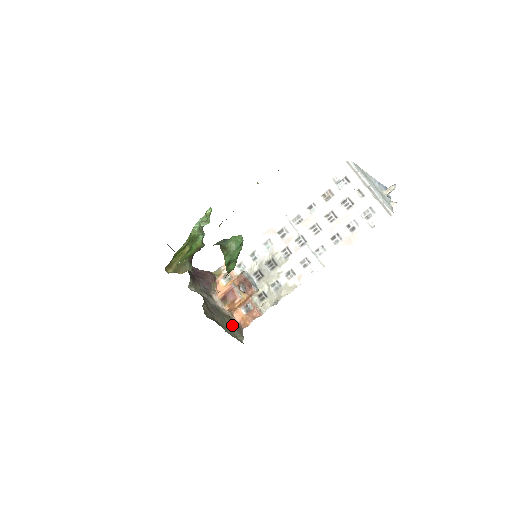
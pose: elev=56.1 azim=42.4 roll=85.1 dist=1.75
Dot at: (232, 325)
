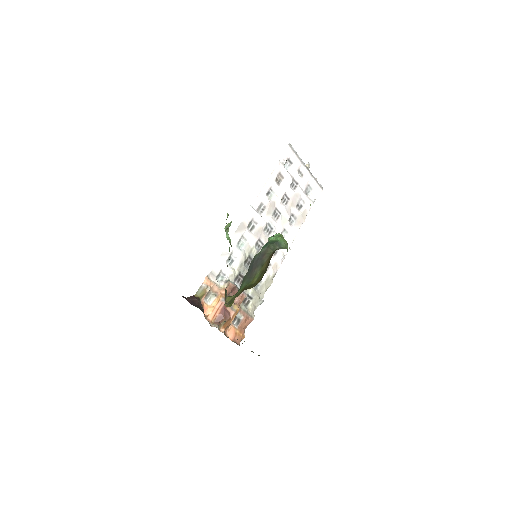
Dot at: occluded
